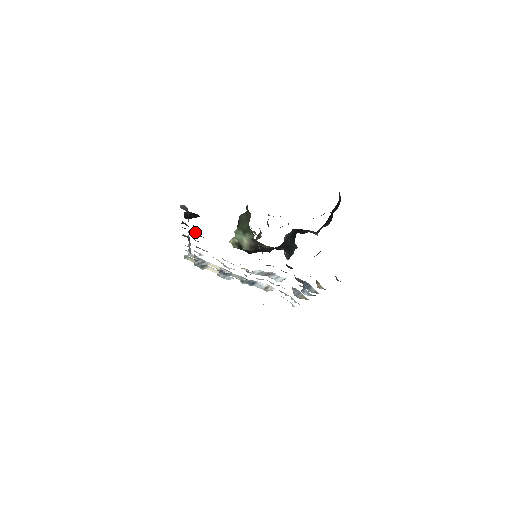
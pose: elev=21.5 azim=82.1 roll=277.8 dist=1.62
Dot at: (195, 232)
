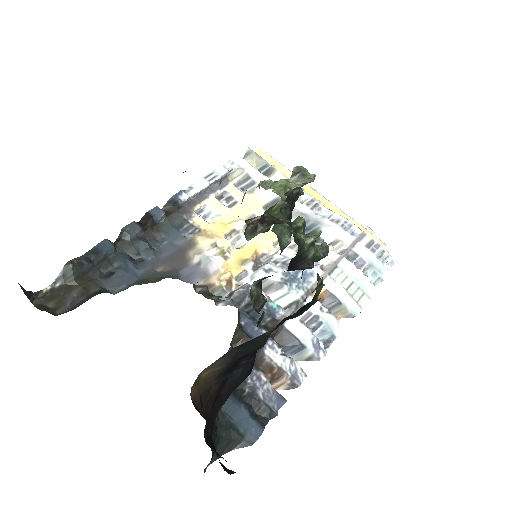
Dot at: (135, 250)
